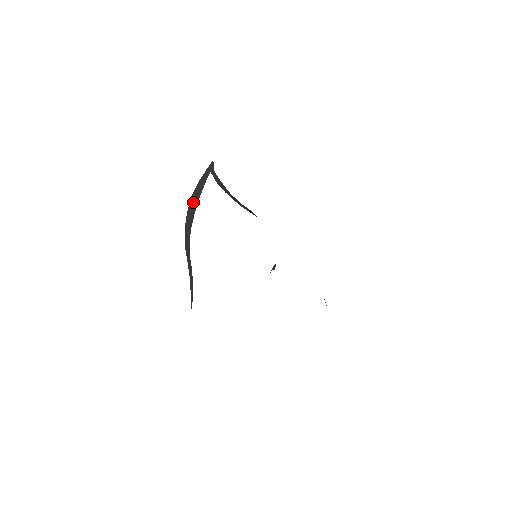
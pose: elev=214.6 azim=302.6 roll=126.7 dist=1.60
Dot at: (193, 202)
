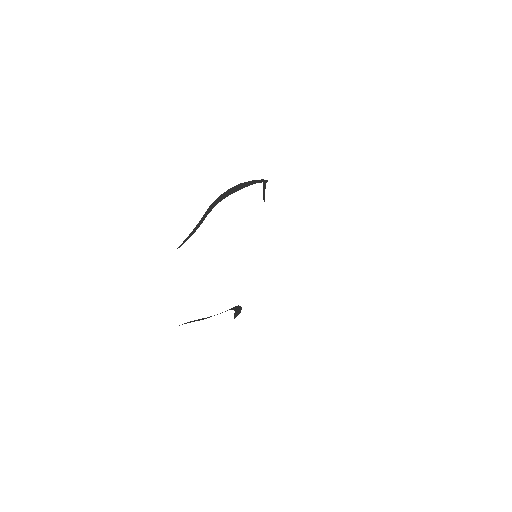
Dot at: (239, 186)
